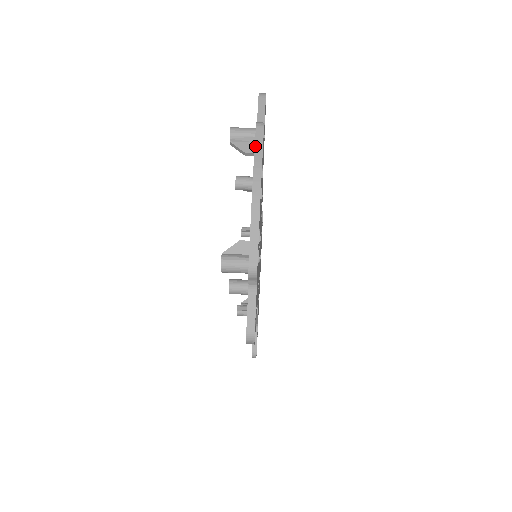
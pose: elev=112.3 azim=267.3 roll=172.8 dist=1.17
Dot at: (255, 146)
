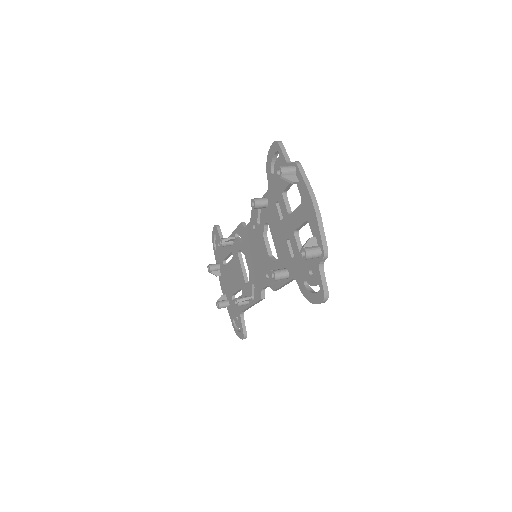
Dot at: (303, 177)
